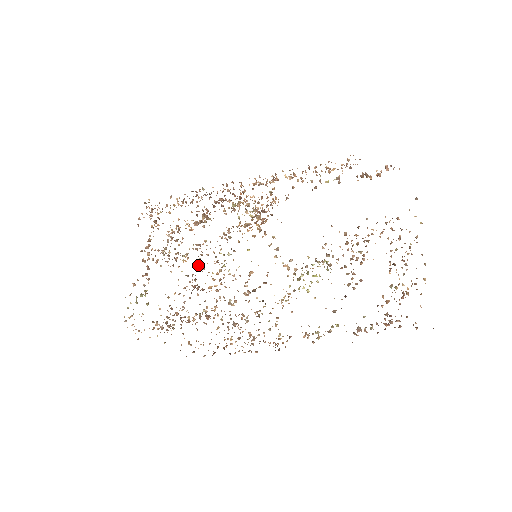
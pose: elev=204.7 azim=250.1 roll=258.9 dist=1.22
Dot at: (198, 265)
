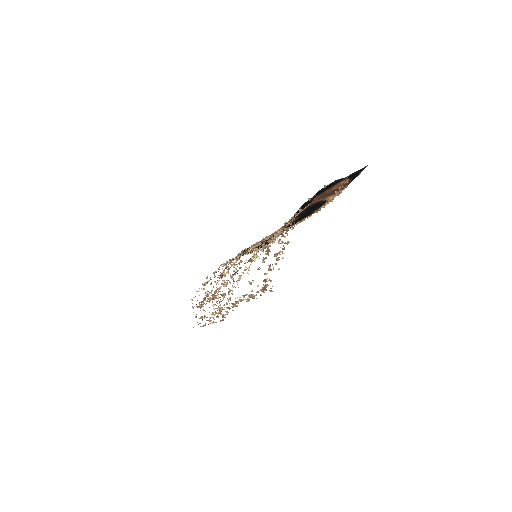
Dot at: occluded
